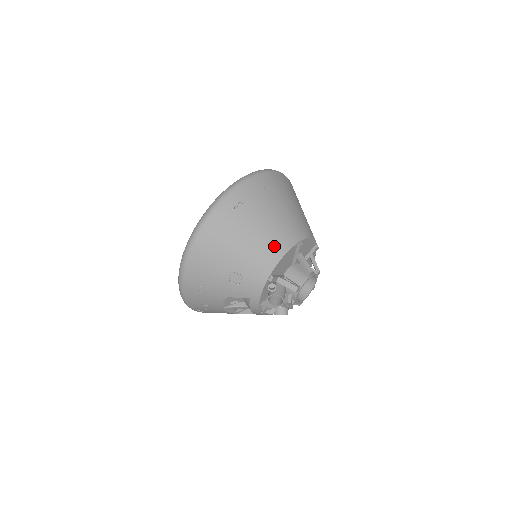
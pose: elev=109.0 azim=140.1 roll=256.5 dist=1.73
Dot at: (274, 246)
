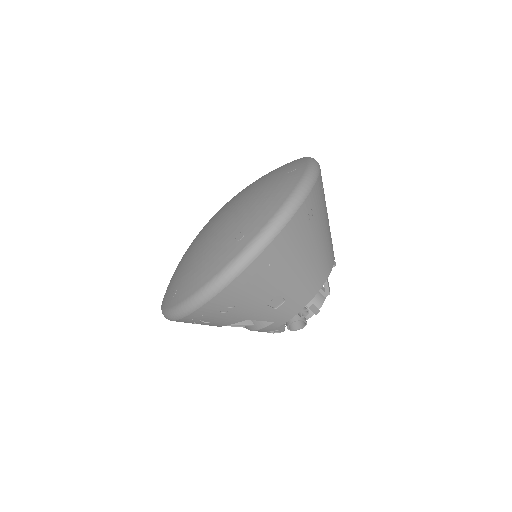
Dot at: (323, 267)
